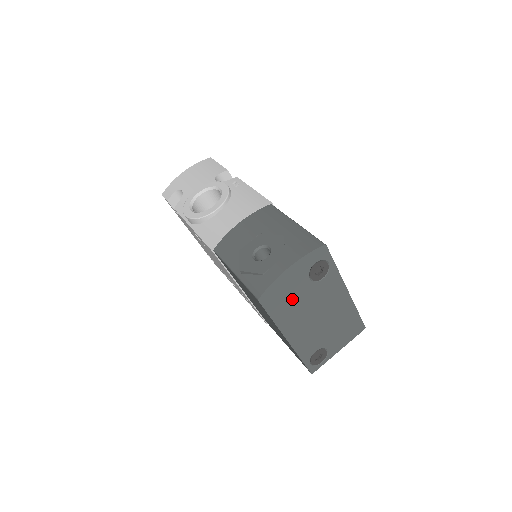
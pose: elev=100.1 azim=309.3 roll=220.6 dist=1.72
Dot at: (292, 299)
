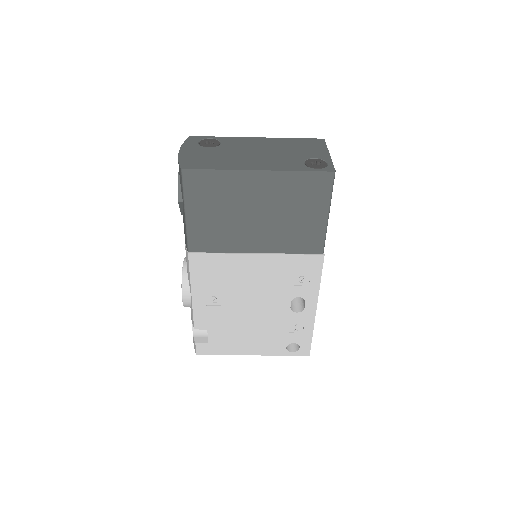
Dot at: (213, 158)
